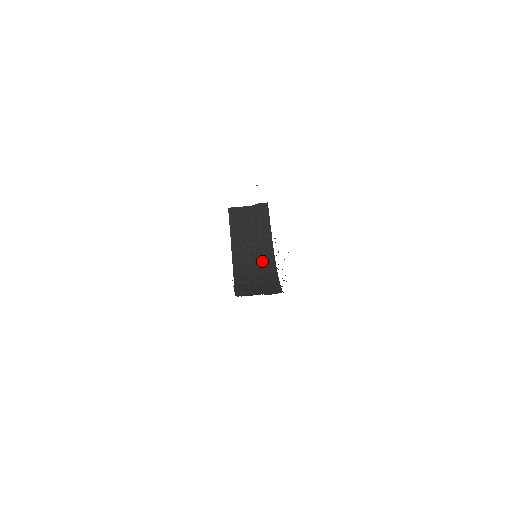
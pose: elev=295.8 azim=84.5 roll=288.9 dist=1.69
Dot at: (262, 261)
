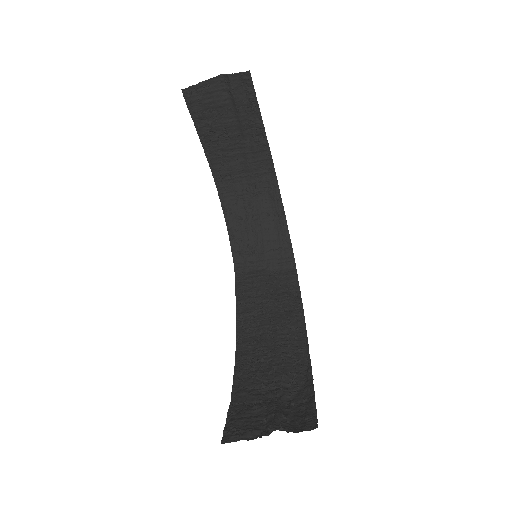
Dot at: (257, 176)
